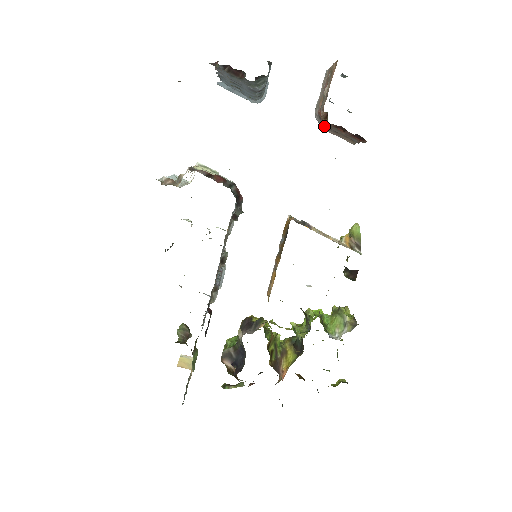
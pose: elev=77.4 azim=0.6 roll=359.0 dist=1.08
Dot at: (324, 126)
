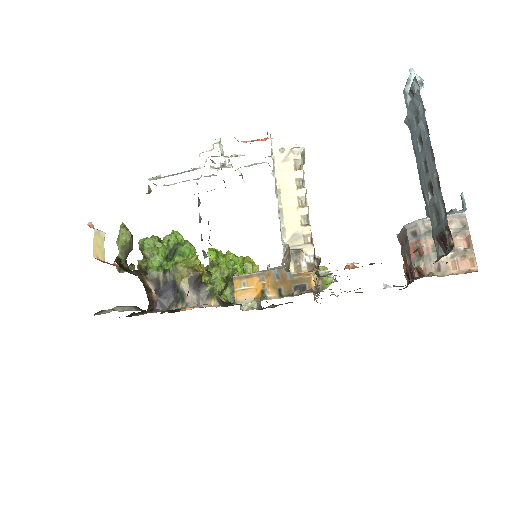
Dot at: (407, 235)
